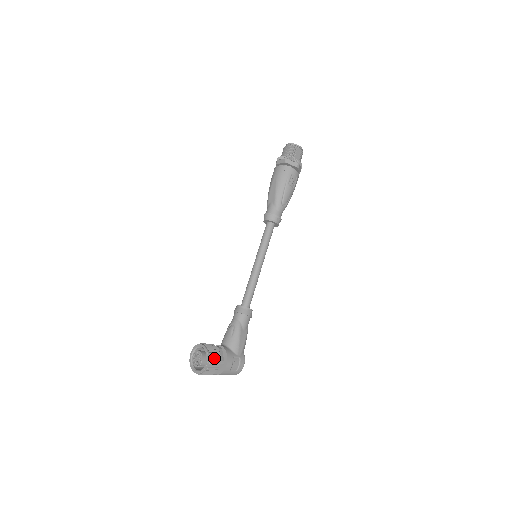
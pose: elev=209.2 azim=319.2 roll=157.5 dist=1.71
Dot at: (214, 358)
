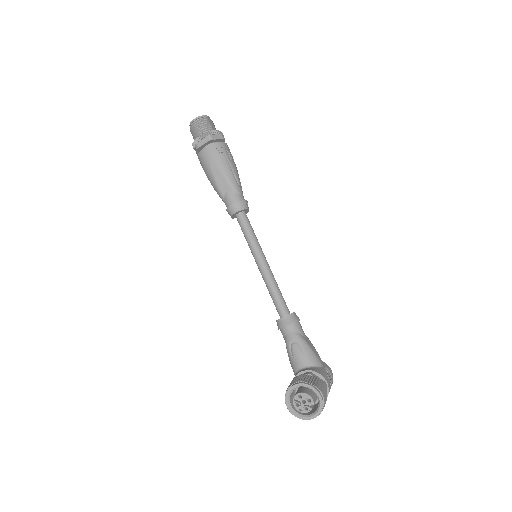
Dot at: (320, 387)
